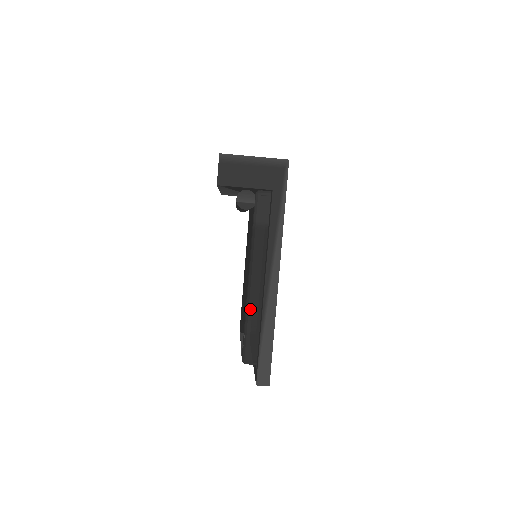
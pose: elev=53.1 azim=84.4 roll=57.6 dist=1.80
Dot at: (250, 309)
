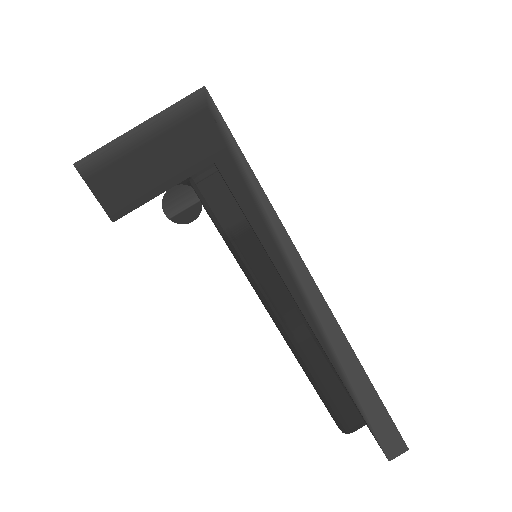
Dot at: (306, 362)
